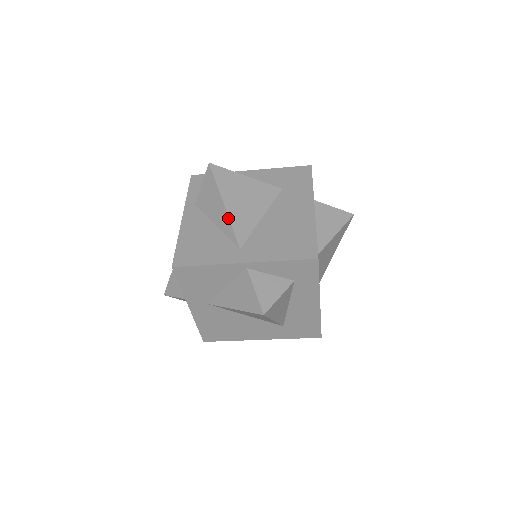
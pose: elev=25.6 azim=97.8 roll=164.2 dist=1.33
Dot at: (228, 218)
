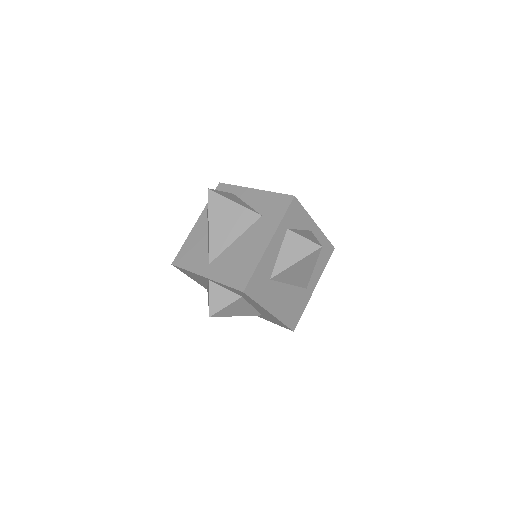
Dot at: (208, 238)
